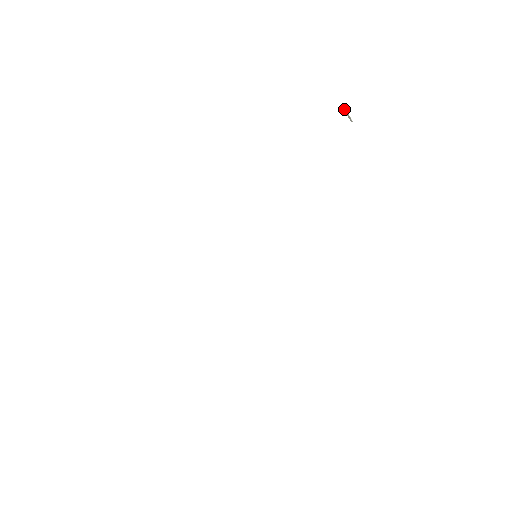
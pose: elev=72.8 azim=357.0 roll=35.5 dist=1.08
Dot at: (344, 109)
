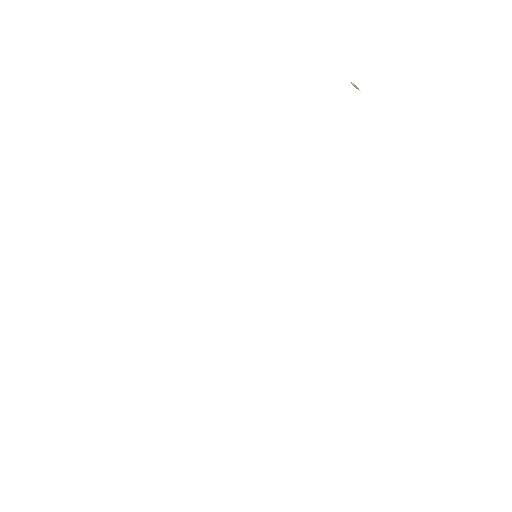
Dot at: (354, 84)
